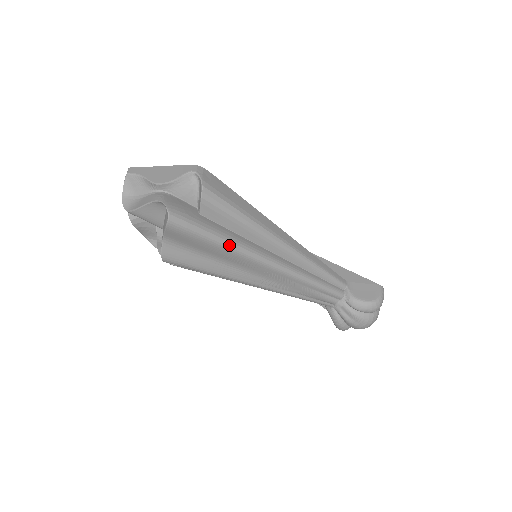
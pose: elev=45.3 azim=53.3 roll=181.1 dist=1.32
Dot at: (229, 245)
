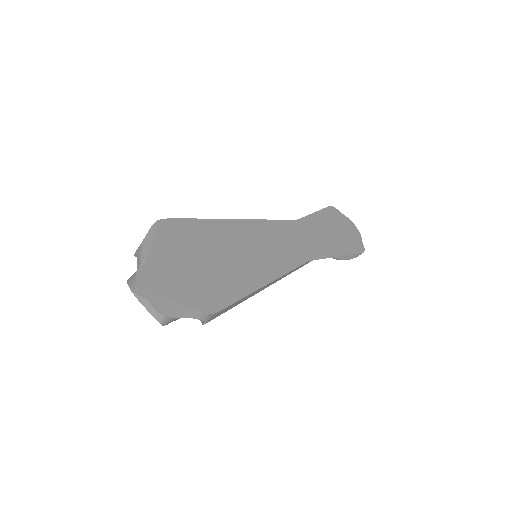
Dot at: occluded
